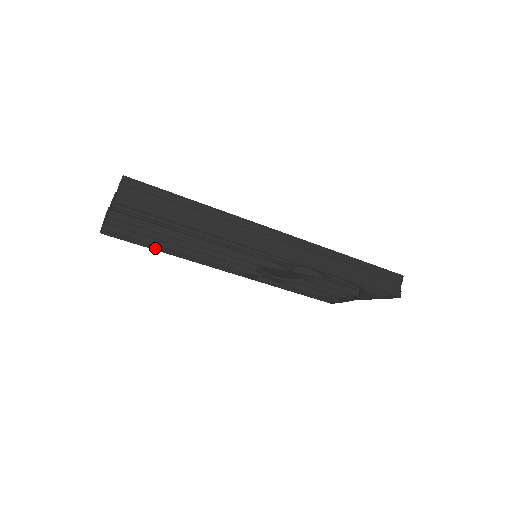
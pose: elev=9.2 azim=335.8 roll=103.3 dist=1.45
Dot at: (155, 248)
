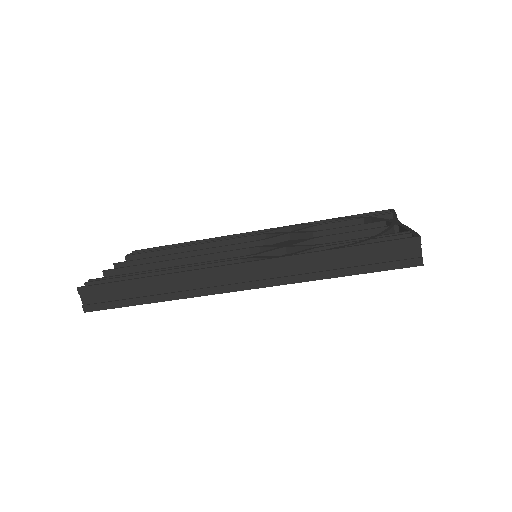
Dot at: occluded
